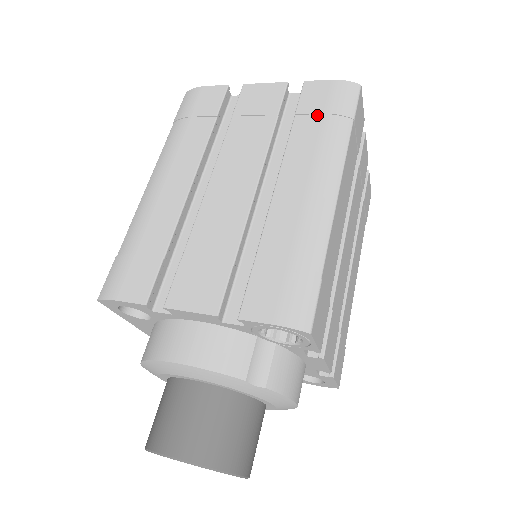
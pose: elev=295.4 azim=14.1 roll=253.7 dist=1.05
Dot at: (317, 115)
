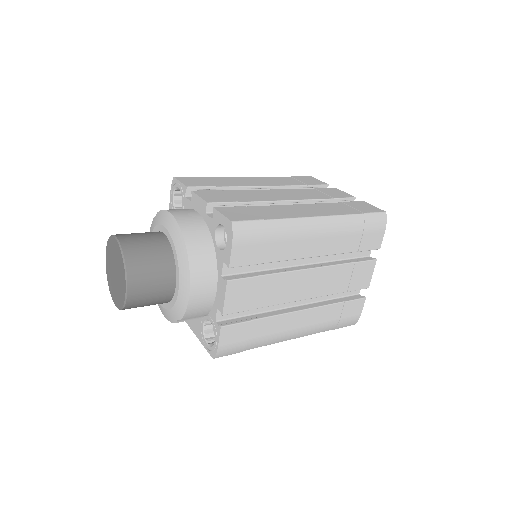
Dot at: occluded
